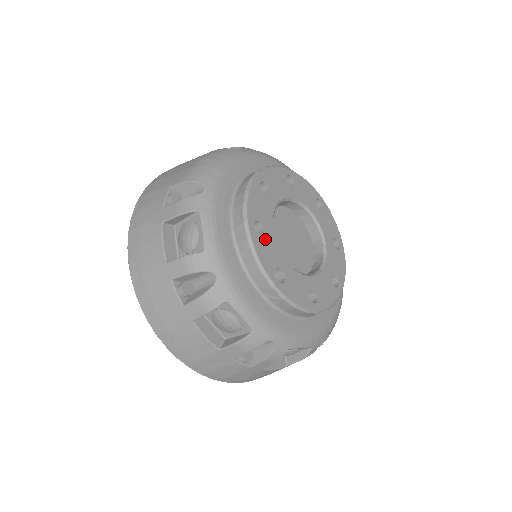
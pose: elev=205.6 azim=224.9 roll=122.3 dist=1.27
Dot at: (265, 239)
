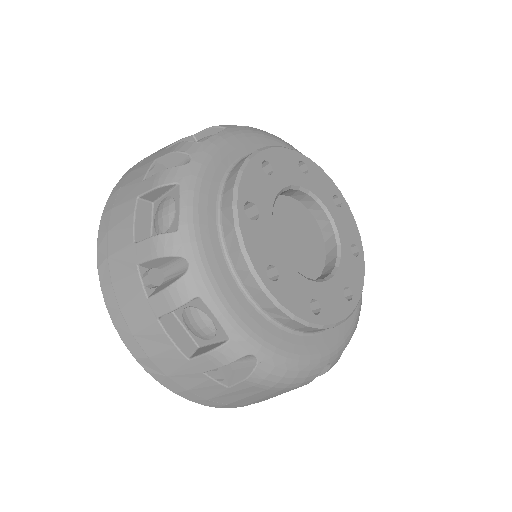
Dot at: (265, 179)
